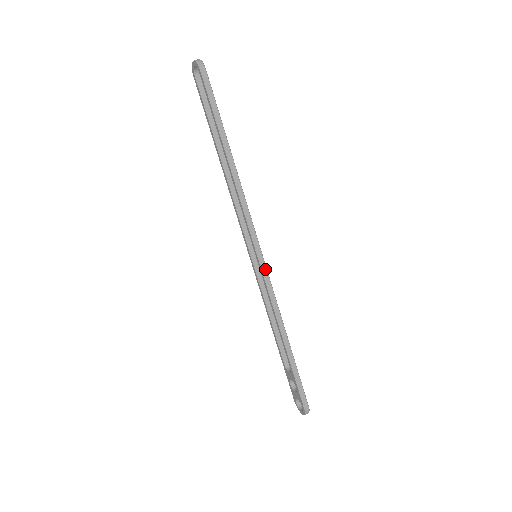
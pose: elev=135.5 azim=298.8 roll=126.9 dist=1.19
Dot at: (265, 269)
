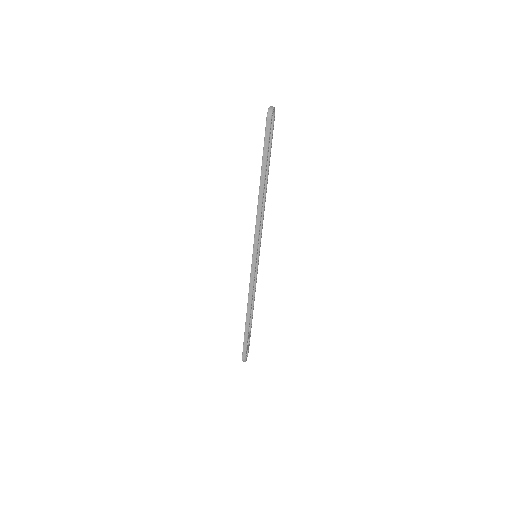
Dot at: (254, 269)
